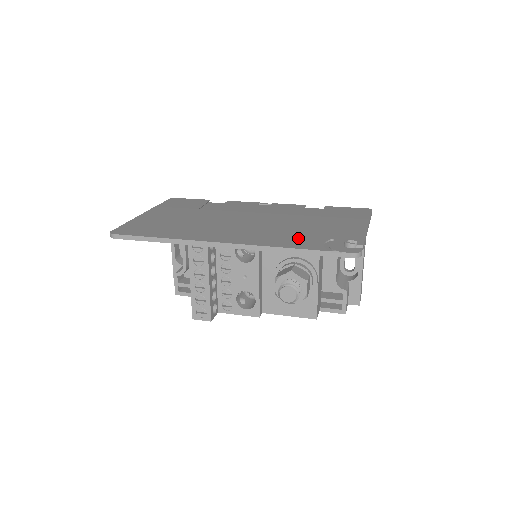
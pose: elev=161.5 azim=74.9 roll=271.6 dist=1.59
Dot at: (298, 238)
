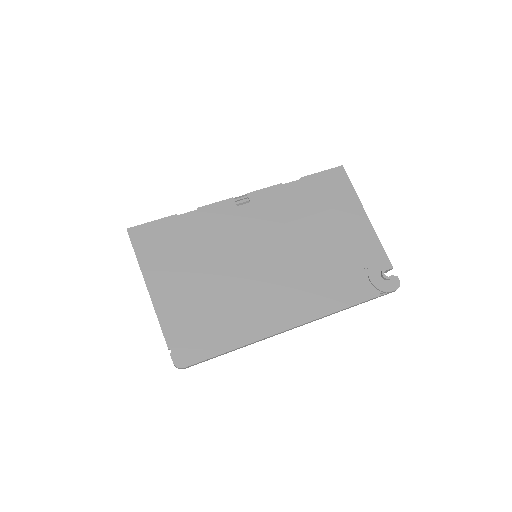
Dot at: (341, 281)
